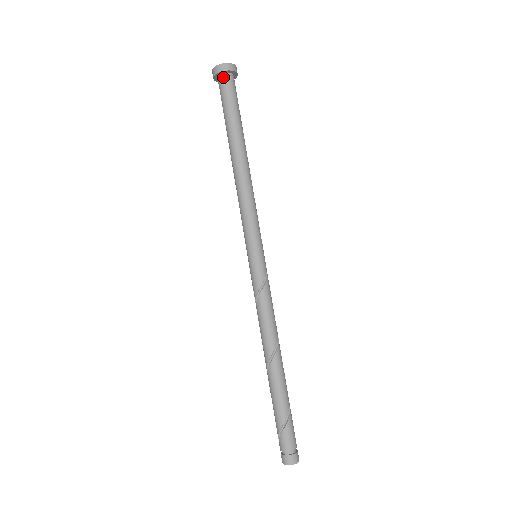
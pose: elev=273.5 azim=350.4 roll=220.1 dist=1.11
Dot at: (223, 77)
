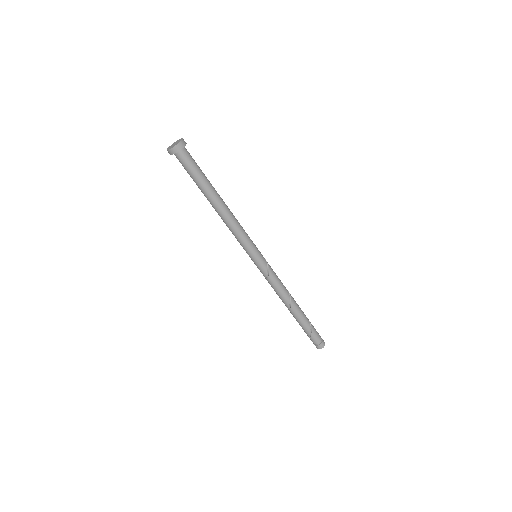
Dot at: (178, 155)
